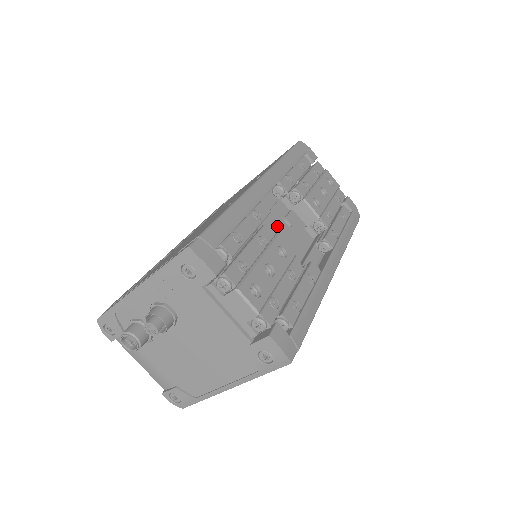
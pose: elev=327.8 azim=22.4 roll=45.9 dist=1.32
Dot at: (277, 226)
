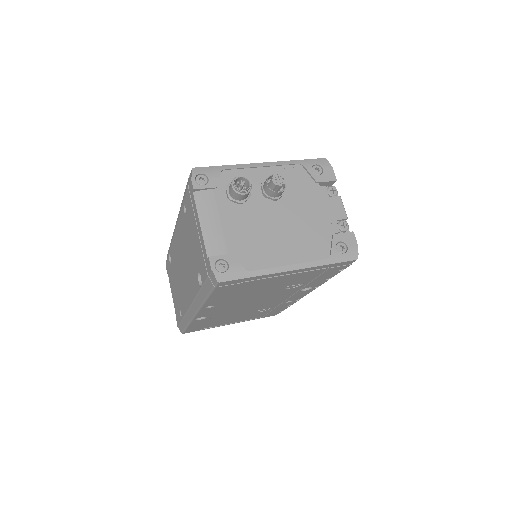
Dot at: occluded
